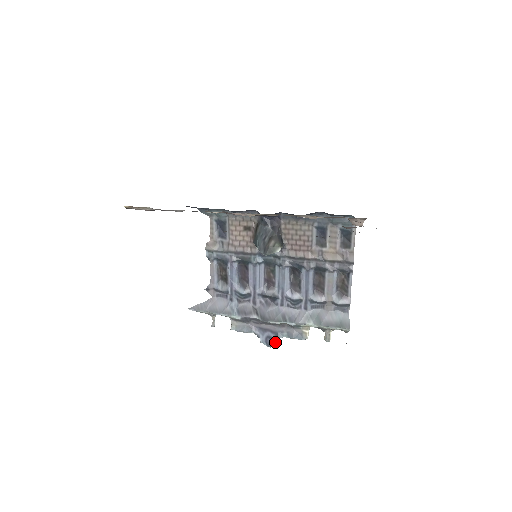
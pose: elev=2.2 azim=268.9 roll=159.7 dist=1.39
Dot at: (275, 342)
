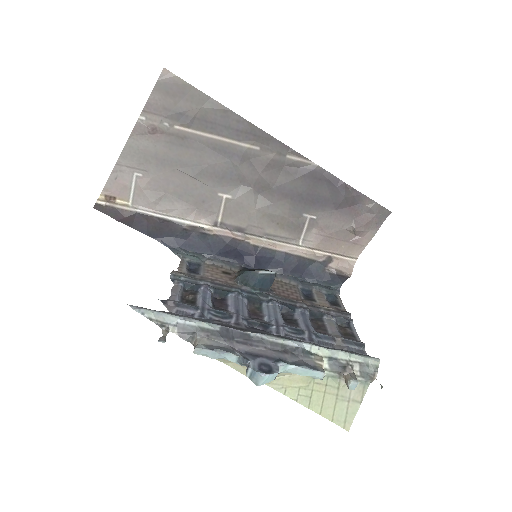
Dot at: (276, 369)
